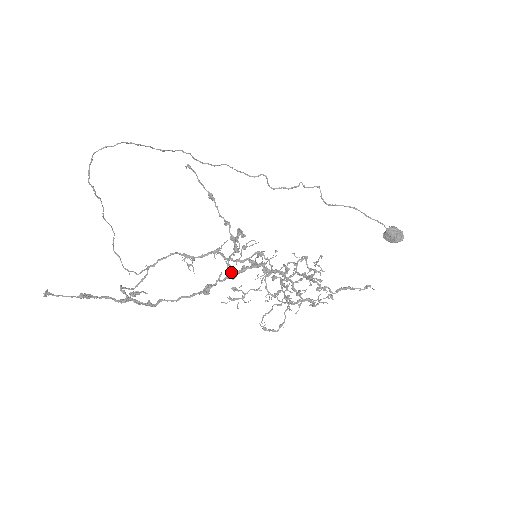
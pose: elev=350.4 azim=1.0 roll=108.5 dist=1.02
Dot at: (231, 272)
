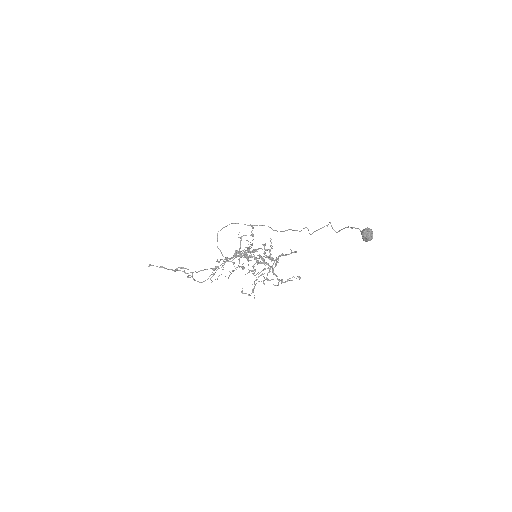
Dot at: (232, 260)
